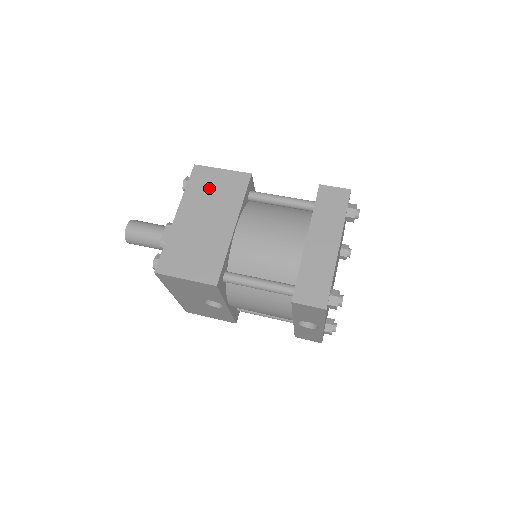
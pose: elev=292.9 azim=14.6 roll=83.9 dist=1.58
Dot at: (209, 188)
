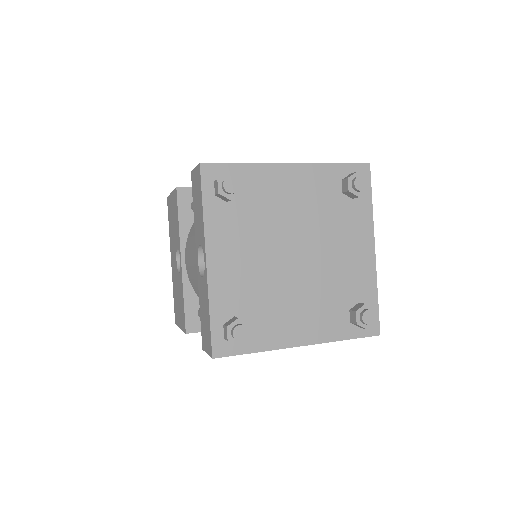
Dot at: occluded
